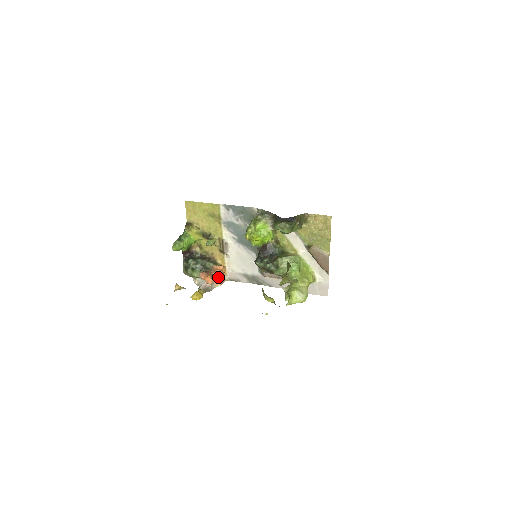
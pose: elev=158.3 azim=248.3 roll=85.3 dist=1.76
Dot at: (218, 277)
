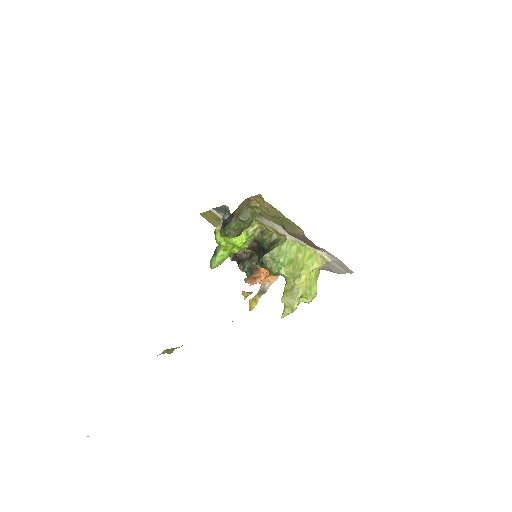
Dot at: (263, 276)
